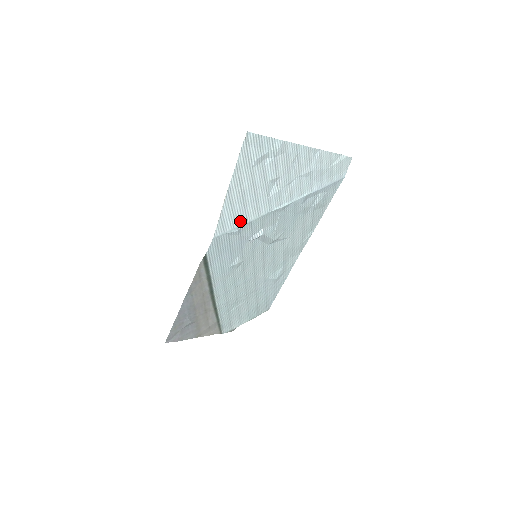
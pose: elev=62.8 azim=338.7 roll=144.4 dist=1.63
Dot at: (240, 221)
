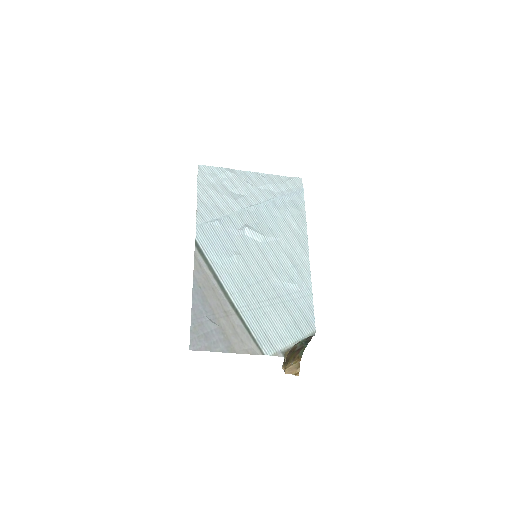
Dot at: (217, 215)
